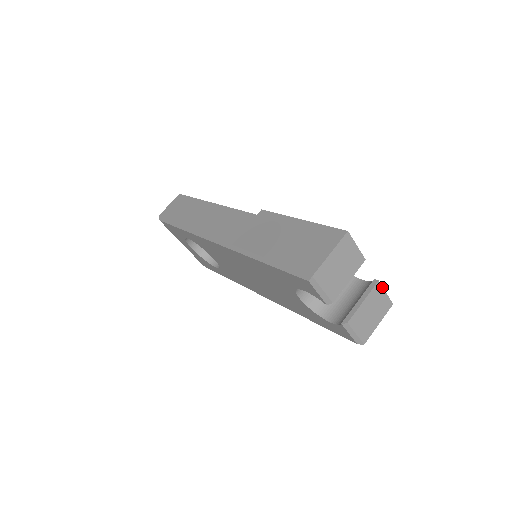
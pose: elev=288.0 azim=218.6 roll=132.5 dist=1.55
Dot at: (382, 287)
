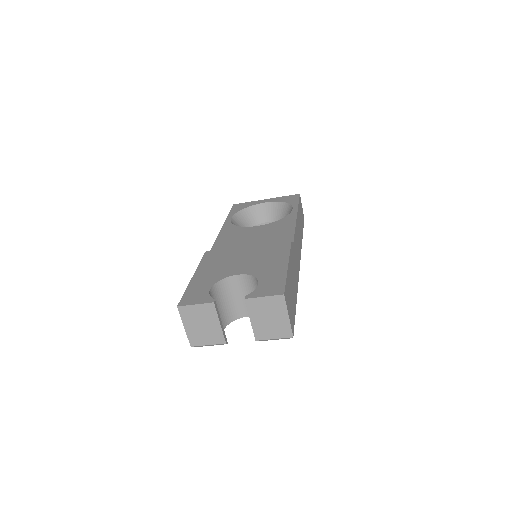
Dot at: (255, 298)
